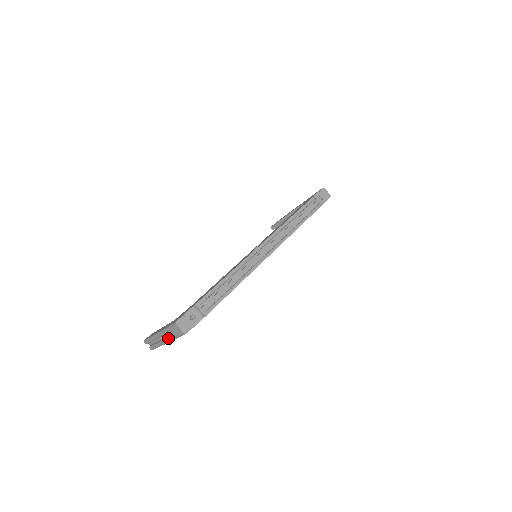
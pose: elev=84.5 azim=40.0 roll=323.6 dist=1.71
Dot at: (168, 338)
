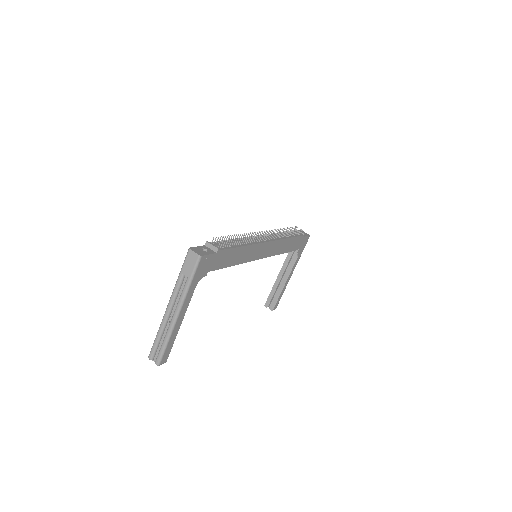
Dot at: (180, 296)
